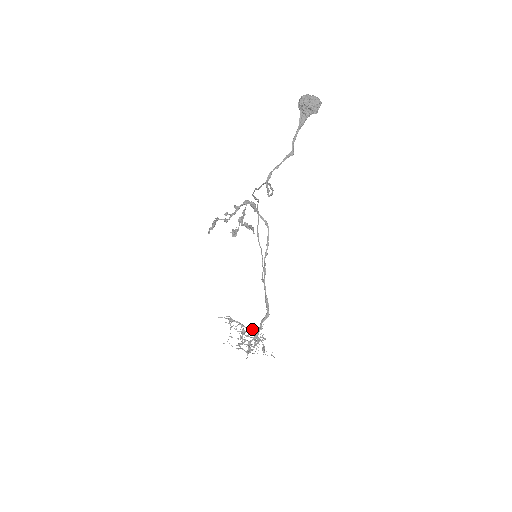
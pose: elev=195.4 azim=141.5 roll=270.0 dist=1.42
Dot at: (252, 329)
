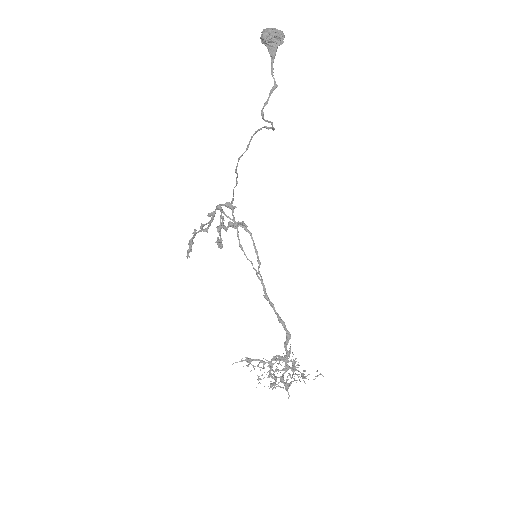
Dot at: (280, 356)
